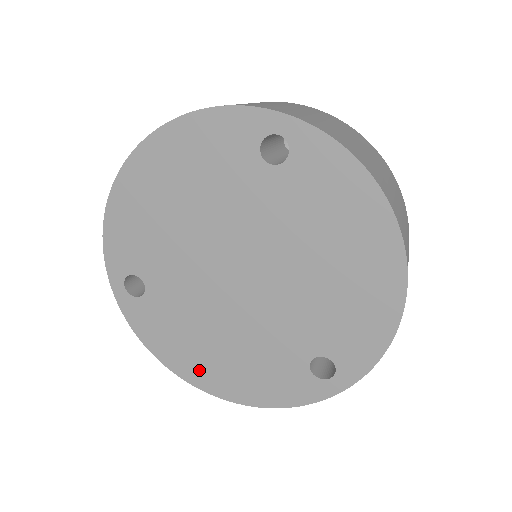
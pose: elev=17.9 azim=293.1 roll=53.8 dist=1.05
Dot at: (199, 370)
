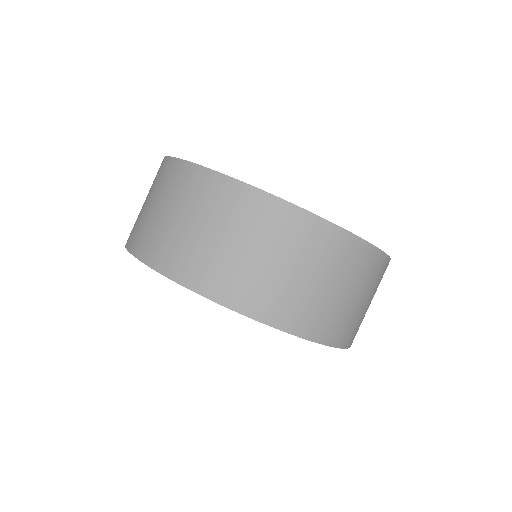
Dot at: occluded
